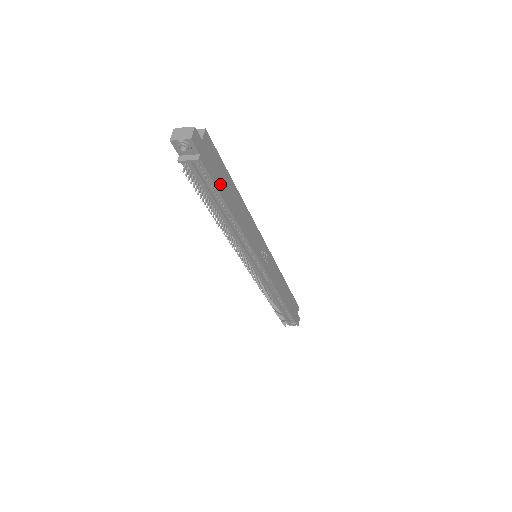
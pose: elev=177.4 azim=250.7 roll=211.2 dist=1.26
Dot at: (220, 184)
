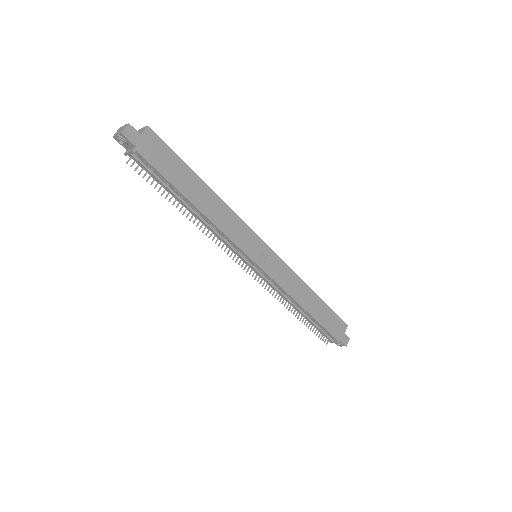
Dot at: (172, 176)
